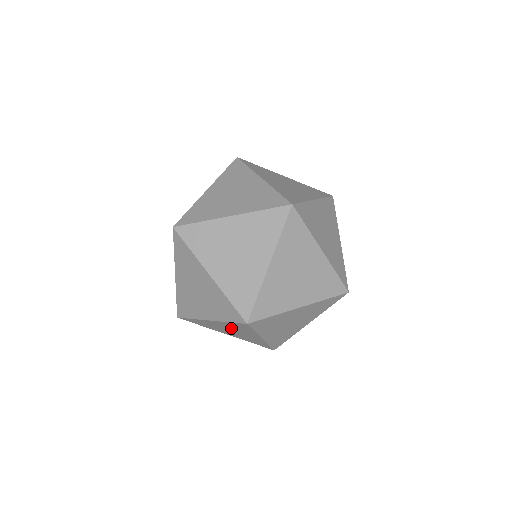
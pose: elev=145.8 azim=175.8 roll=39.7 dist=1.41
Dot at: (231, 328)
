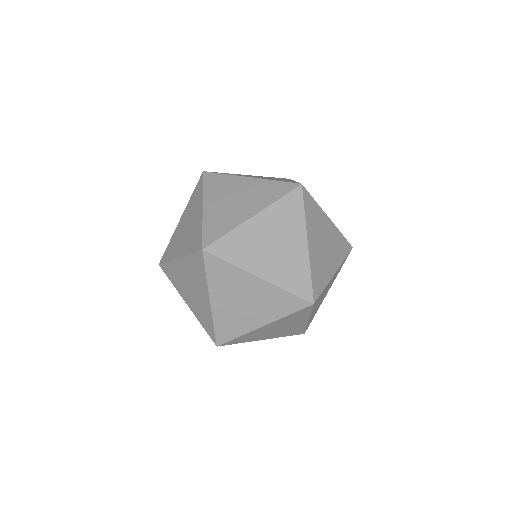
Dot at: occluded
